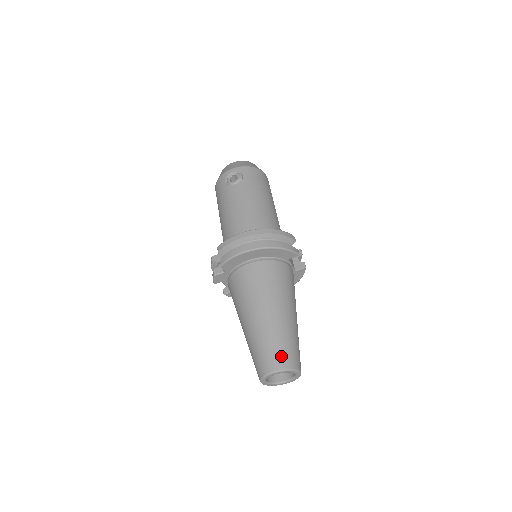
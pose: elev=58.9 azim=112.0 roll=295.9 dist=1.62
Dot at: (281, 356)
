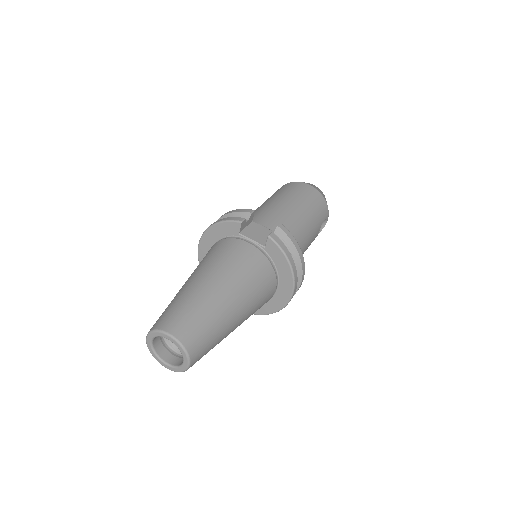
Dot at: (157, 320)
